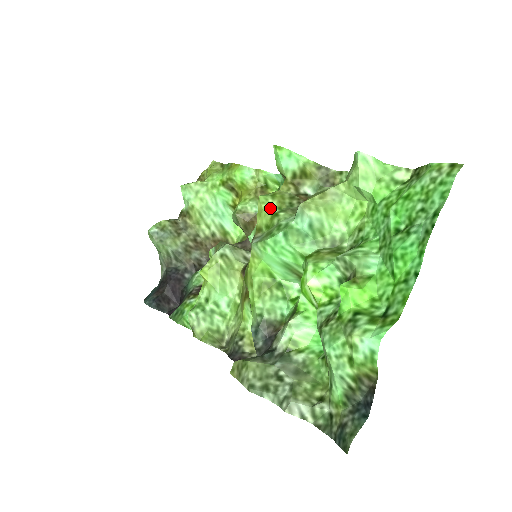
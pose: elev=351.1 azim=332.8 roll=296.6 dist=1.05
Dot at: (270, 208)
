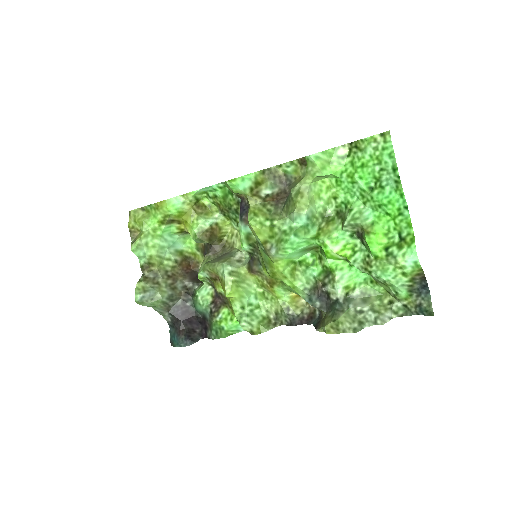
Dot at: (263, 224)
